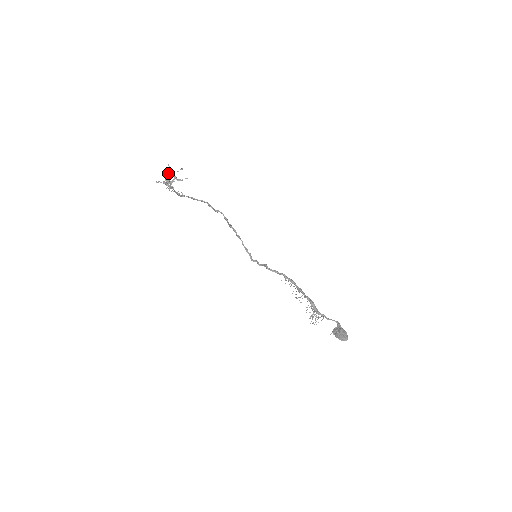
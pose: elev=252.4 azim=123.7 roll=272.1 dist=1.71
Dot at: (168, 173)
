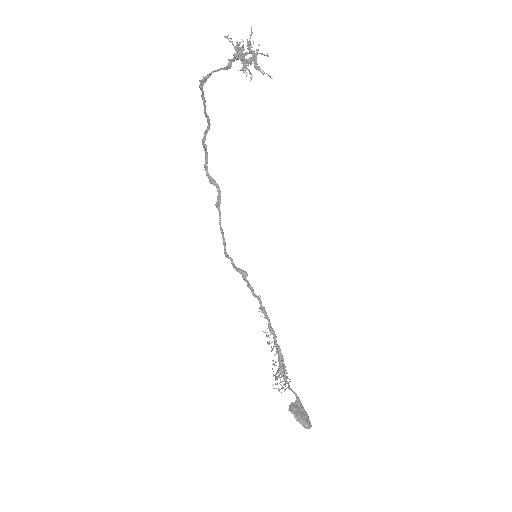
Dot at: (248, 41)
